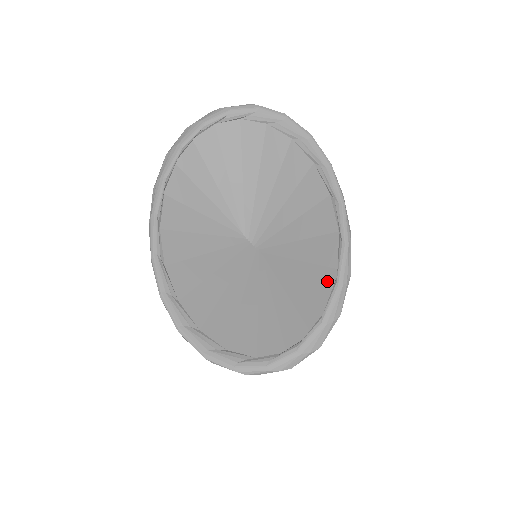
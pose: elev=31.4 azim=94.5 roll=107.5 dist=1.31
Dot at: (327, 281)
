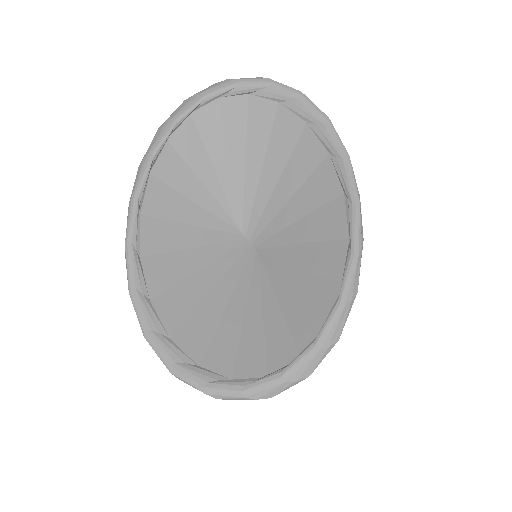
Dot at: (328, 297)
